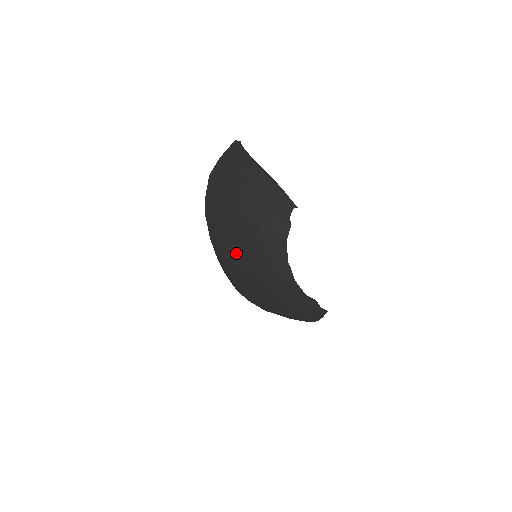
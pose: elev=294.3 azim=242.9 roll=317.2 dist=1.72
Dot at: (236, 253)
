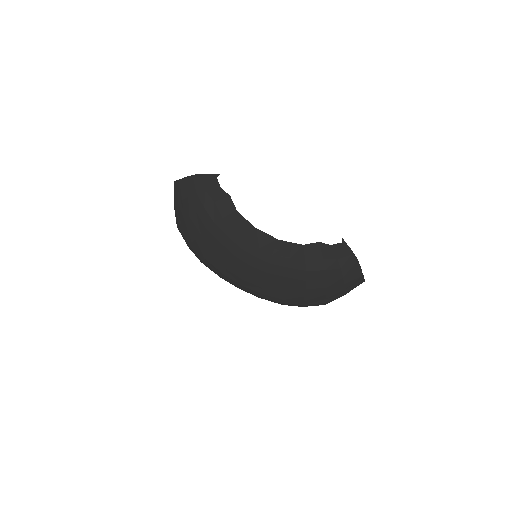
Dot at: (232, 267)
